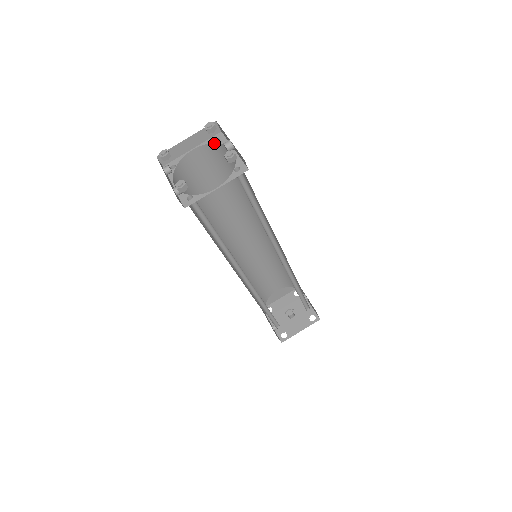
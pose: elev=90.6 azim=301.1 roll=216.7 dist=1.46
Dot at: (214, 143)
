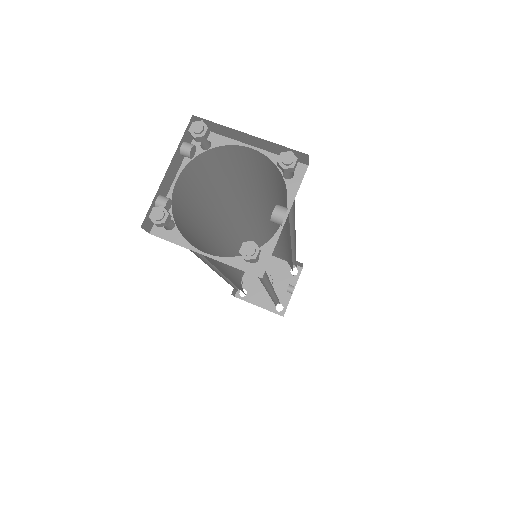
Dot at: (281, 173)
